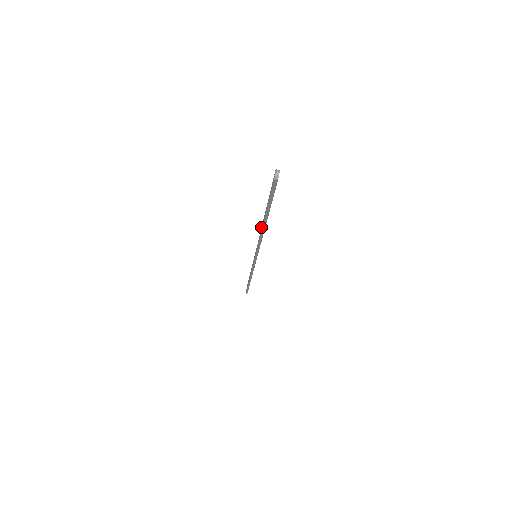
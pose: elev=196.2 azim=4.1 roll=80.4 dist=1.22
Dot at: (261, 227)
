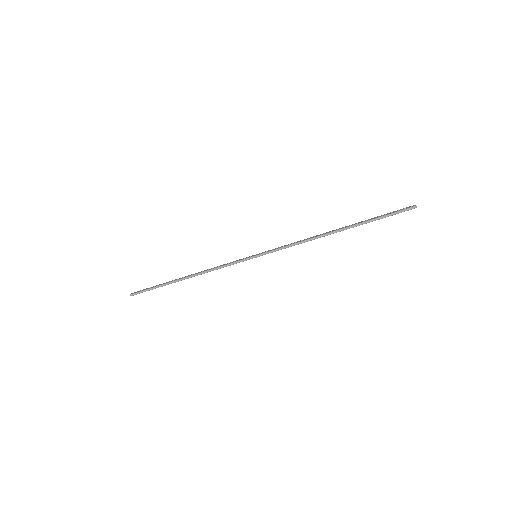
Dot at: (318, 235)
